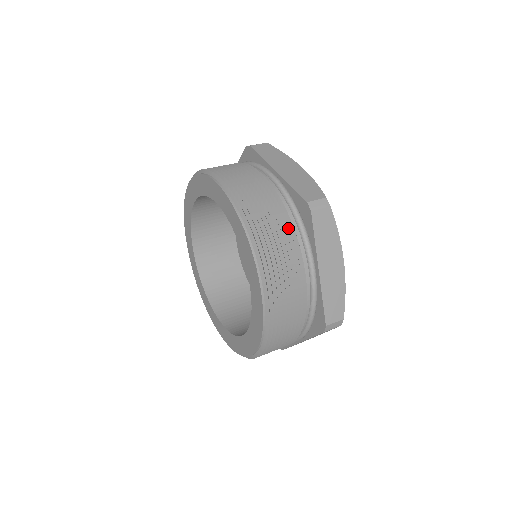
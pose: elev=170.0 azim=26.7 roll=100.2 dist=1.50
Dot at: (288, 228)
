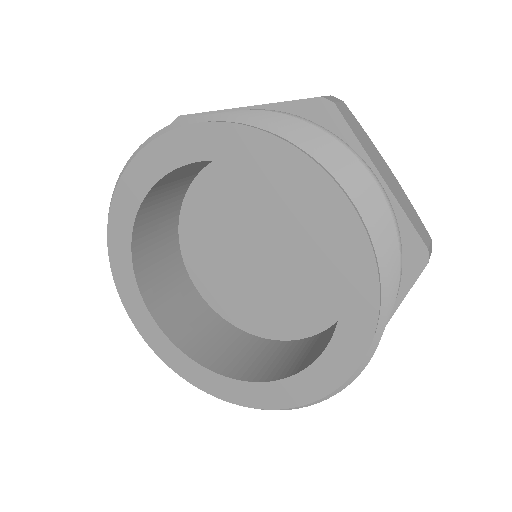
Dot at: (397, 279)
